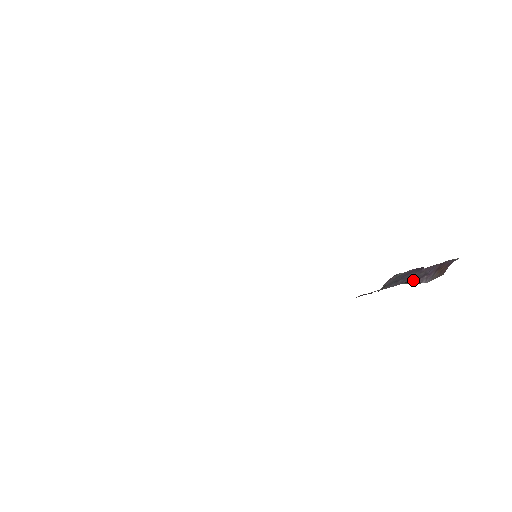
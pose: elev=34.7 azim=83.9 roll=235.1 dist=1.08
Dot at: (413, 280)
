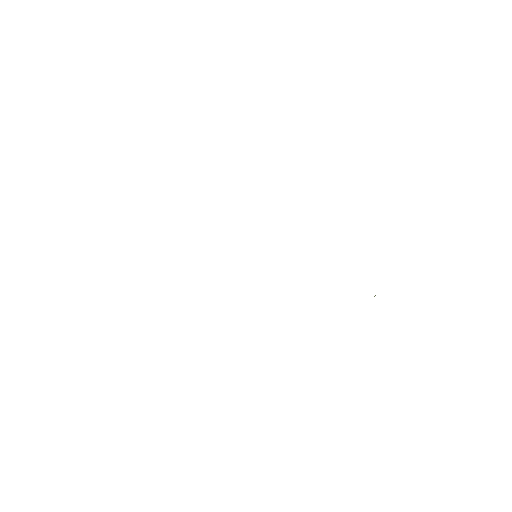
Dot at: occluded
